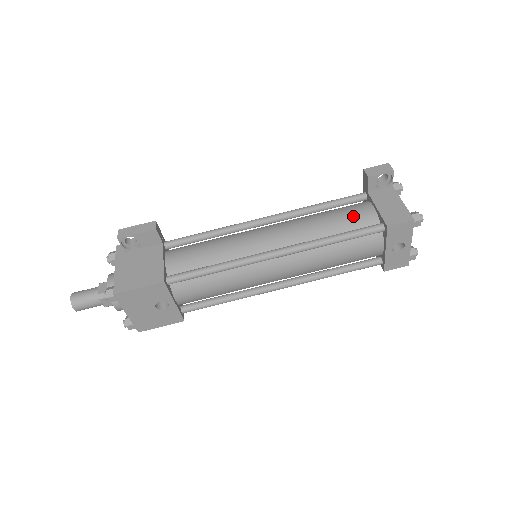
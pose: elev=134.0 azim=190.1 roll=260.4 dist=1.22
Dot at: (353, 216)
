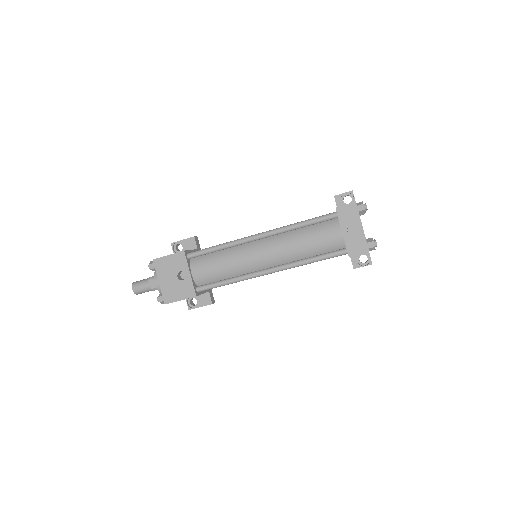
Dot at: occluded
